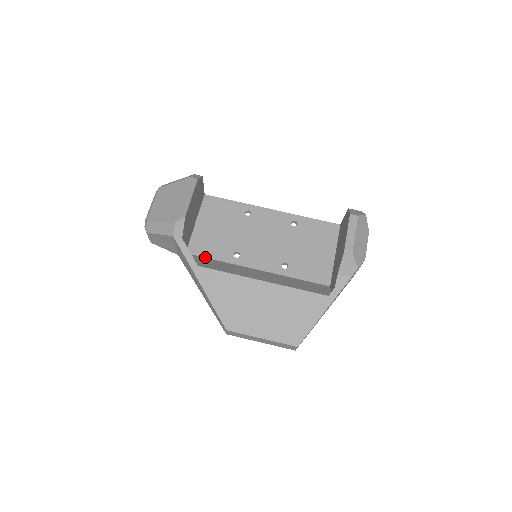
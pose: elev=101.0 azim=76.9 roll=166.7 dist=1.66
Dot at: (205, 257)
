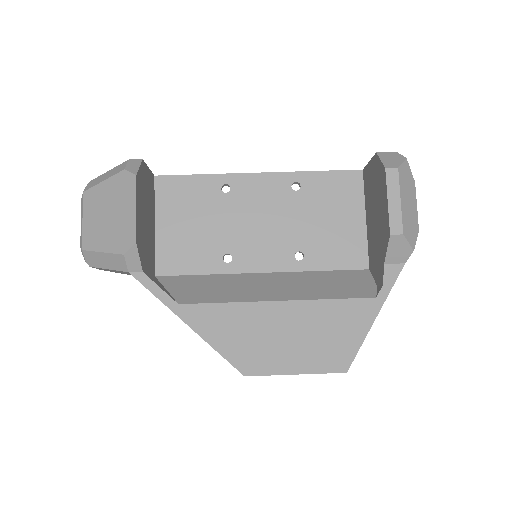
Dot at: (184, 274)
